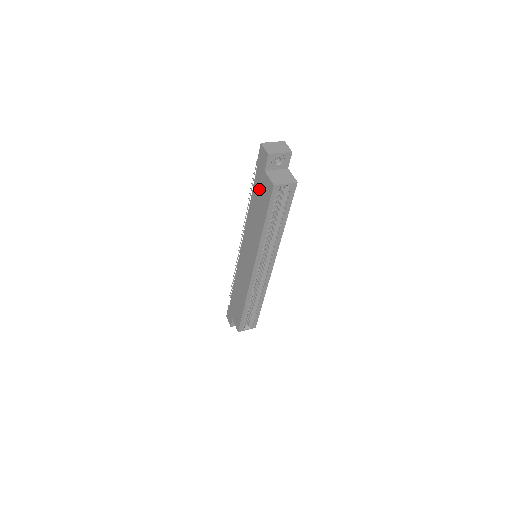
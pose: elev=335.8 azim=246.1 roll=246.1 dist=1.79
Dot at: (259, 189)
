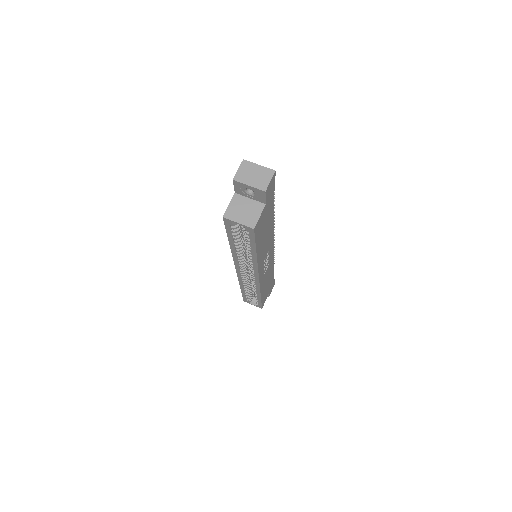
Dot at: occluded
